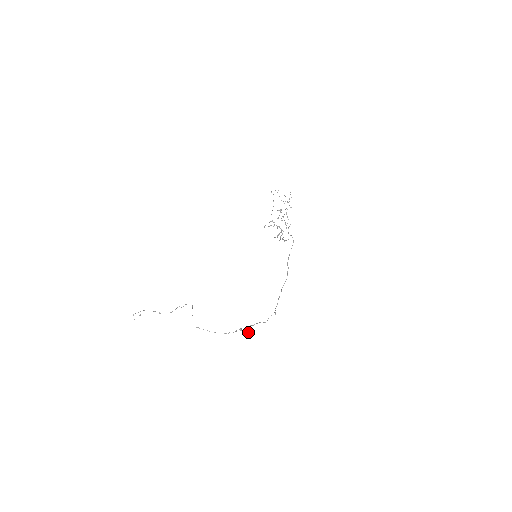
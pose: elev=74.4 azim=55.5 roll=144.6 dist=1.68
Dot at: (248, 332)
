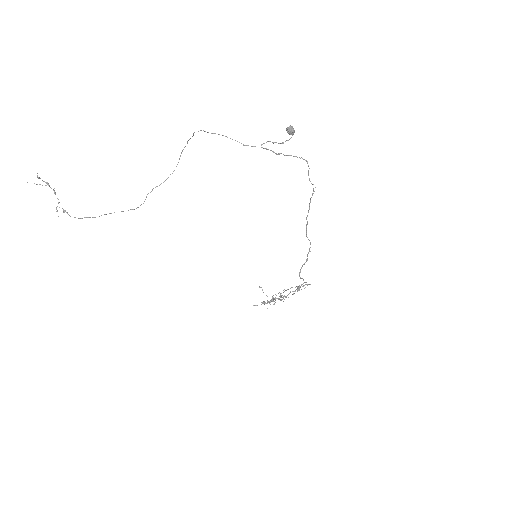
Dot at: (294, 131)
